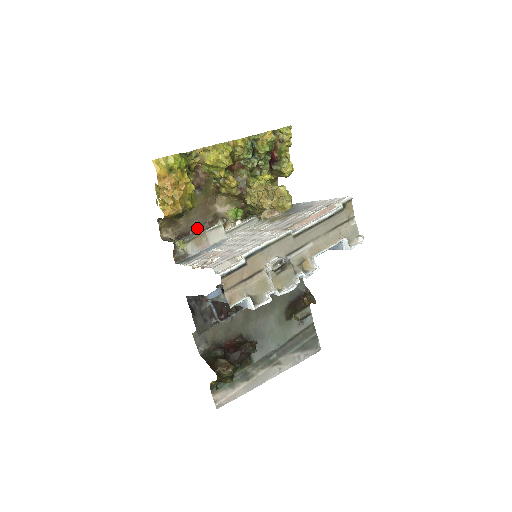
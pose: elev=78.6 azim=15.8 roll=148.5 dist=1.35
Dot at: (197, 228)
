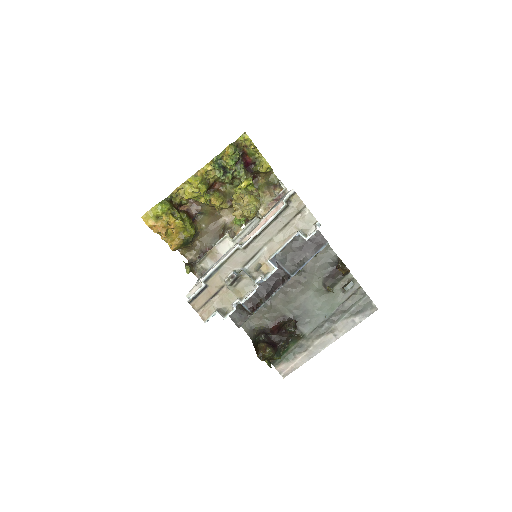
Dot at: (213, 243)
